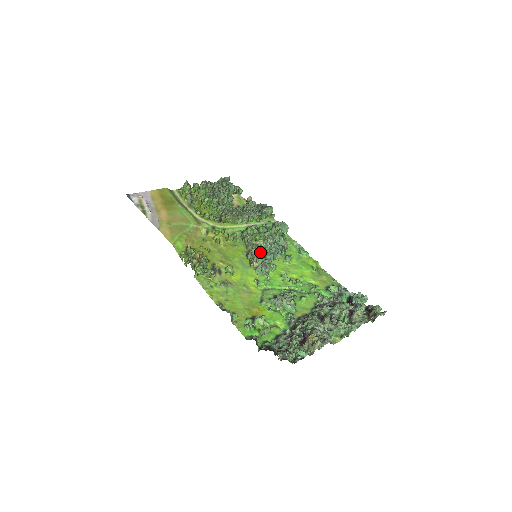
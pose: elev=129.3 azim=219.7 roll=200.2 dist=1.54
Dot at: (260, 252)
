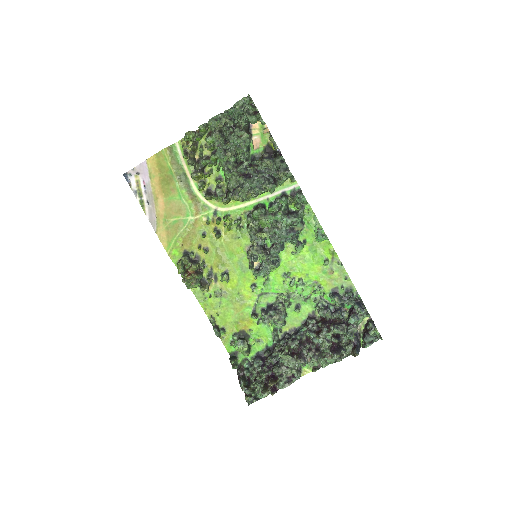
Dot at: (267, 239)
